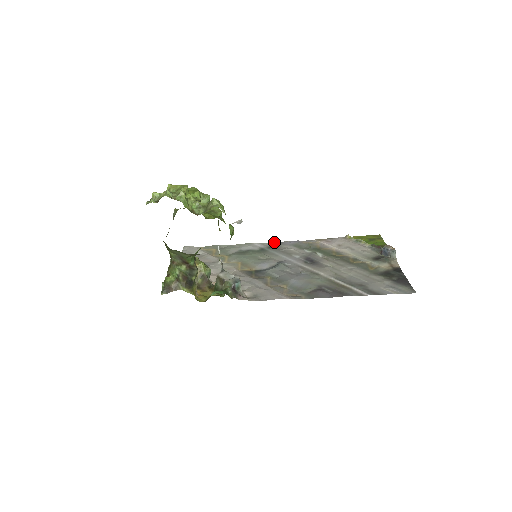
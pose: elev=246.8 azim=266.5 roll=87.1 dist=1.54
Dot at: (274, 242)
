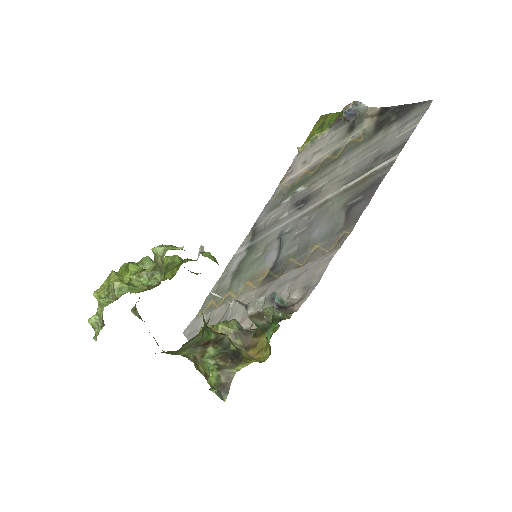
Dot at: occluded
